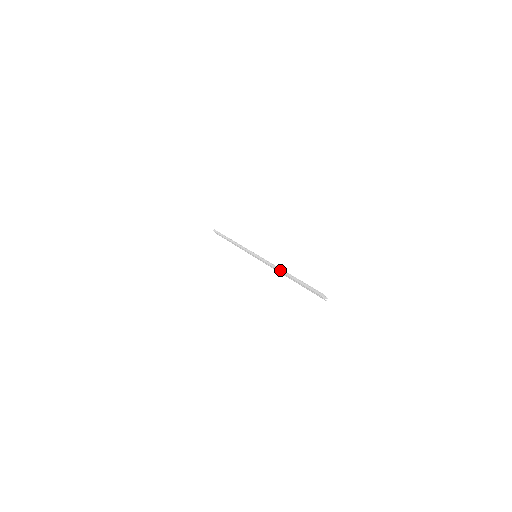
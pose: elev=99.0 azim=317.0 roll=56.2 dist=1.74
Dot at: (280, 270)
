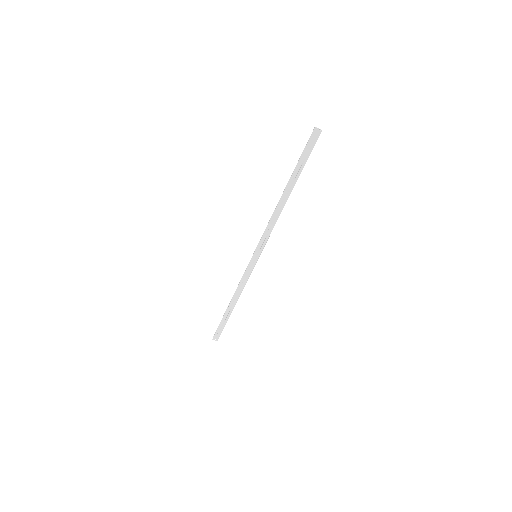
Dot at: (278, 207)
